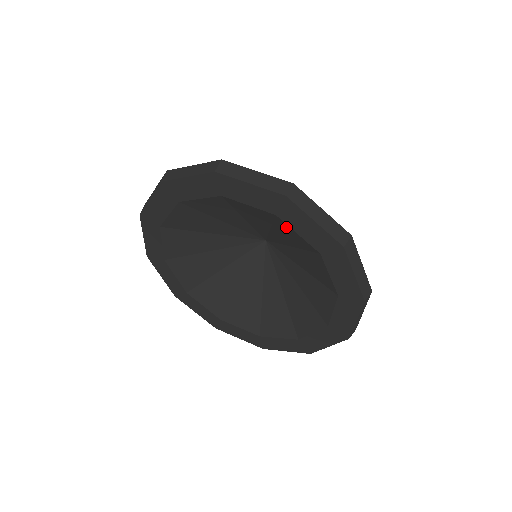
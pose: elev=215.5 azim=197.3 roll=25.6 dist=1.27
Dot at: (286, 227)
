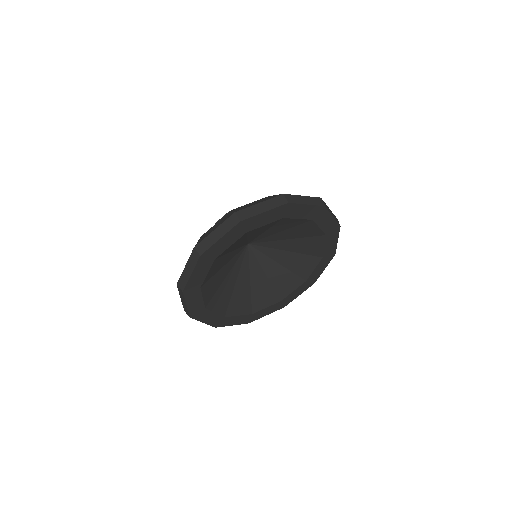
Dot at: (288, 221)
